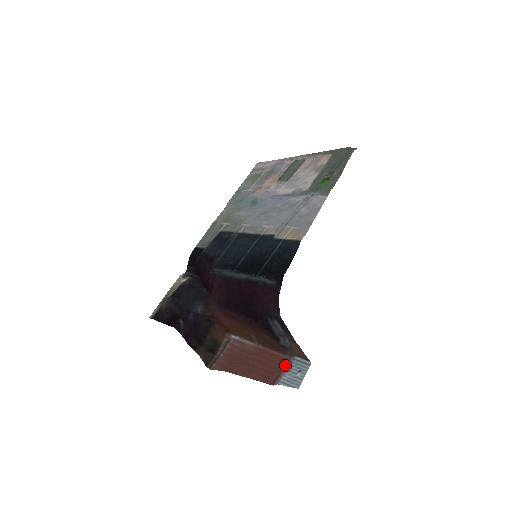
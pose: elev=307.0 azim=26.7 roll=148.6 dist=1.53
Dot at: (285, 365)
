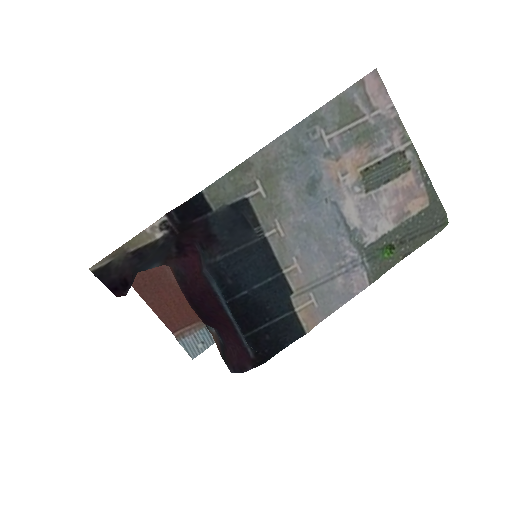
Dot at: (194, 322)
